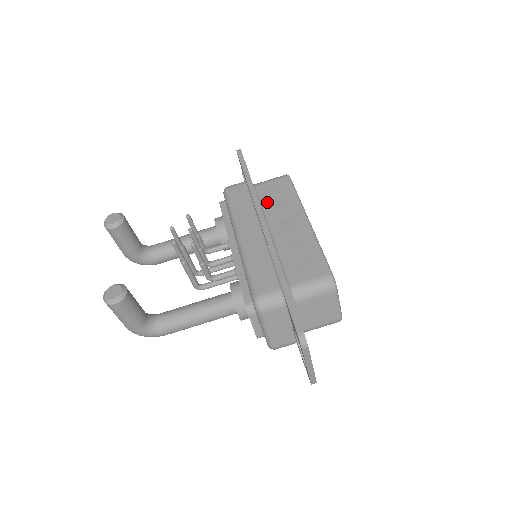
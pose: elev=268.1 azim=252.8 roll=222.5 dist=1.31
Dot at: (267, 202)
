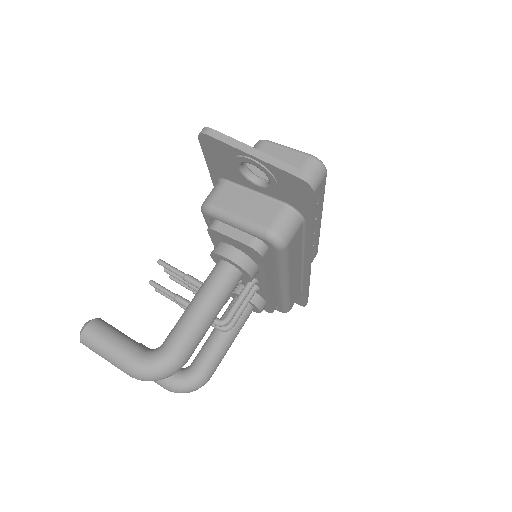
Dot at: occluded
